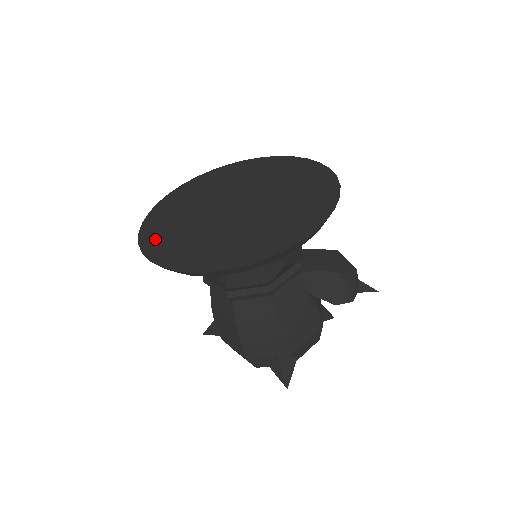
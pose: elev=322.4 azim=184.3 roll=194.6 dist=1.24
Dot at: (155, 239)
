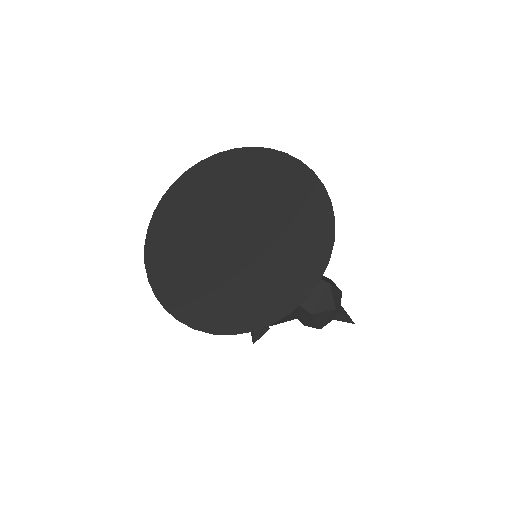
Dot at: (160, 233)
